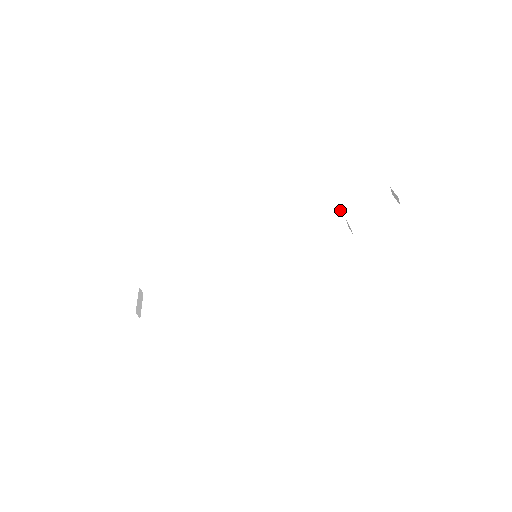
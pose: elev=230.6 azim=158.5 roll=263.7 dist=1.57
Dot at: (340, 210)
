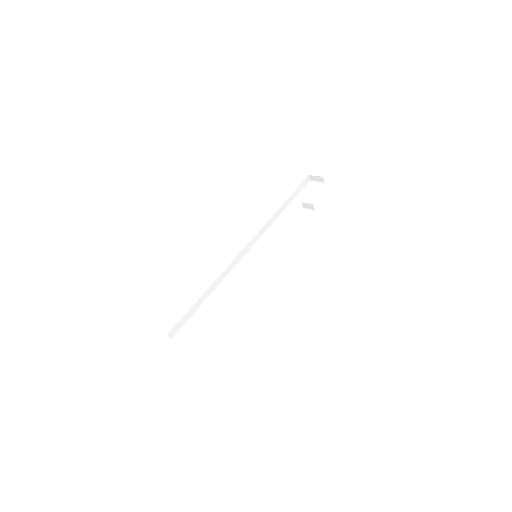
Dot at: (287, 202)
